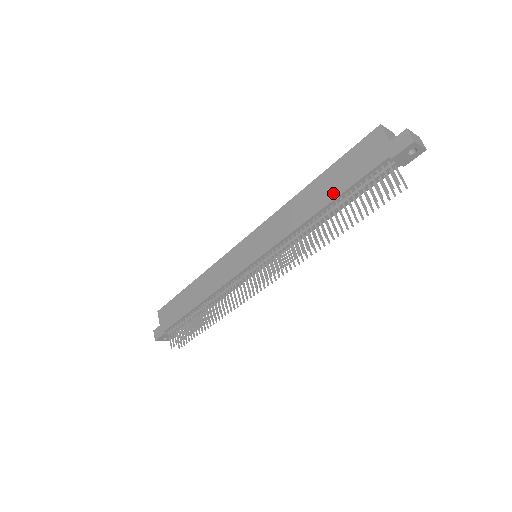
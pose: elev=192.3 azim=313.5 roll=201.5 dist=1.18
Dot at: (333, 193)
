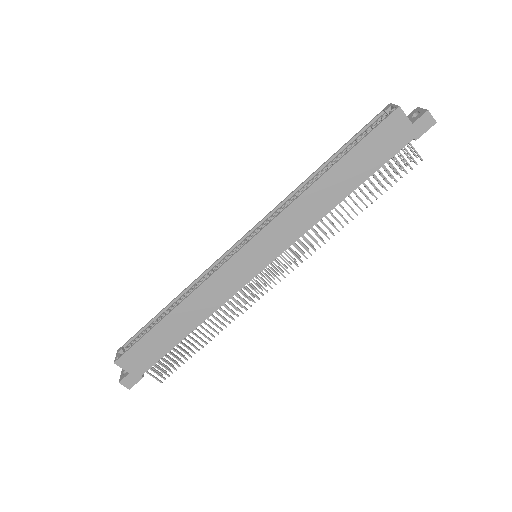
Dot at: (357, 180)
